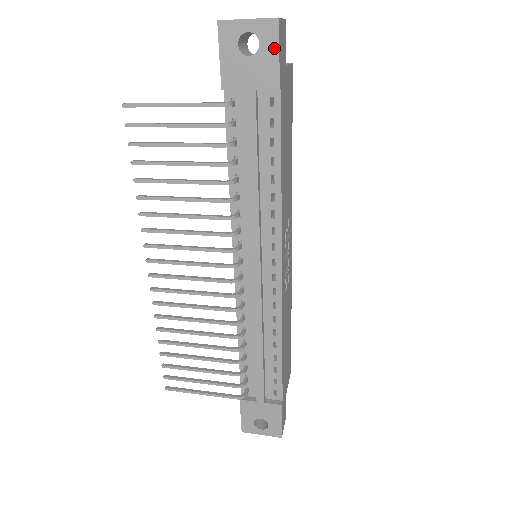
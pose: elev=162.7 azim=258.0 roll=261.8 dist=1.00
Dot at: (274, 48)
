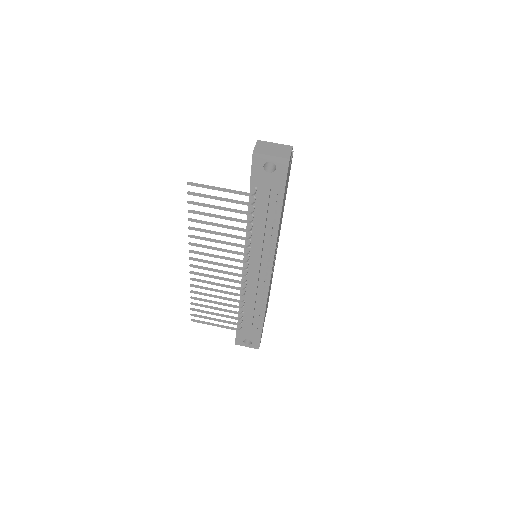
Dot at: (284, 172)
